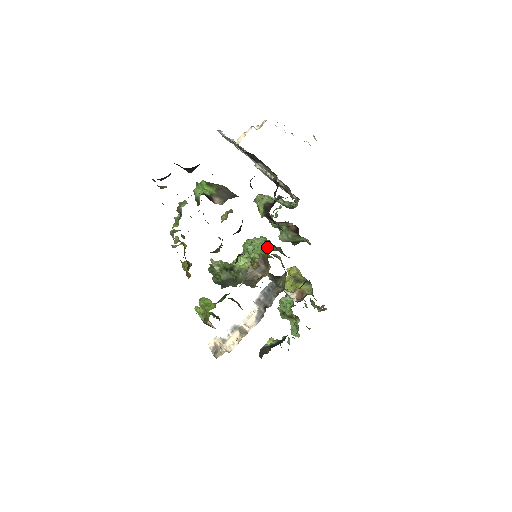
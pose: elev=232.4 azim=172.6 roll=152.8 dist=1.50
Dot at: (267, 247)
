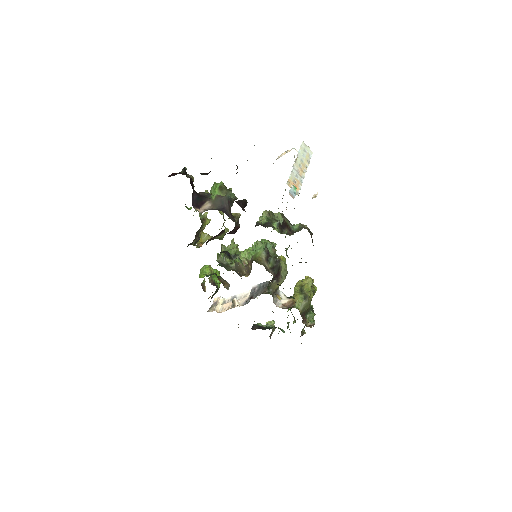
Dot at: (259, 255)
